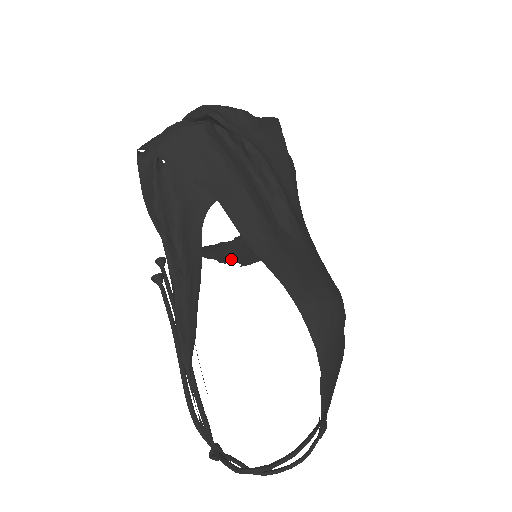
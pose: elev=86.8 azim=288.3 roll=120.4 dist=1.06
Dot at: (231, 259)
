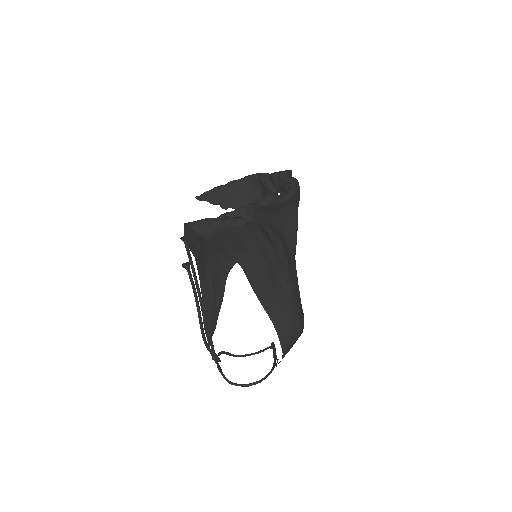
Dot at: (231, 205)
